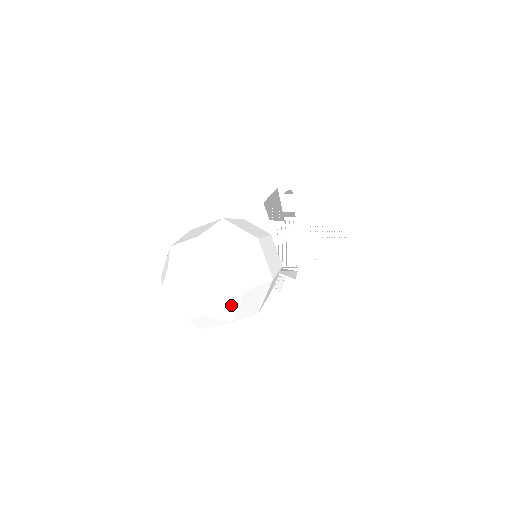
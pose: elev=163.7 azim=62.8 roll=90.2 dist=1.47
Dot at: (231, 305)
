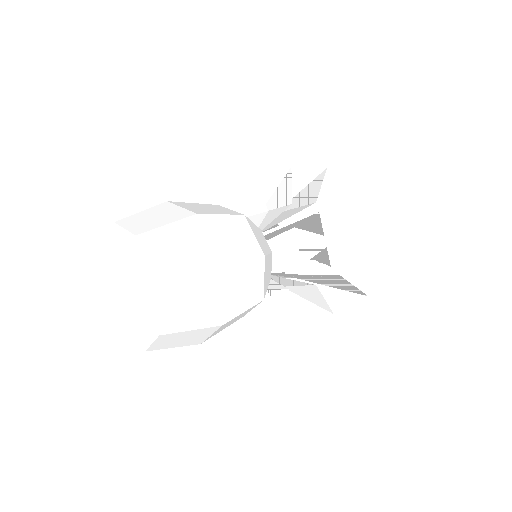
Dot at: (146, 307)
